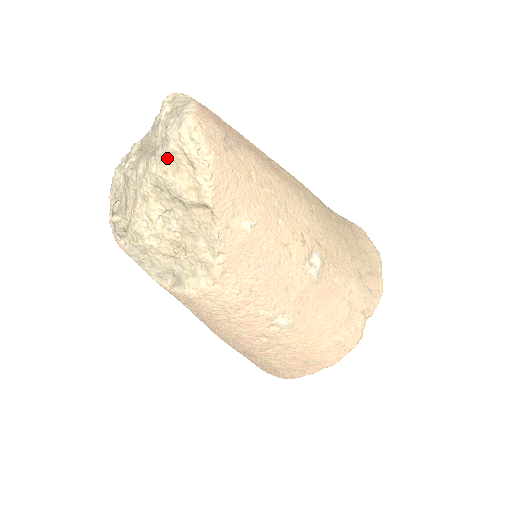
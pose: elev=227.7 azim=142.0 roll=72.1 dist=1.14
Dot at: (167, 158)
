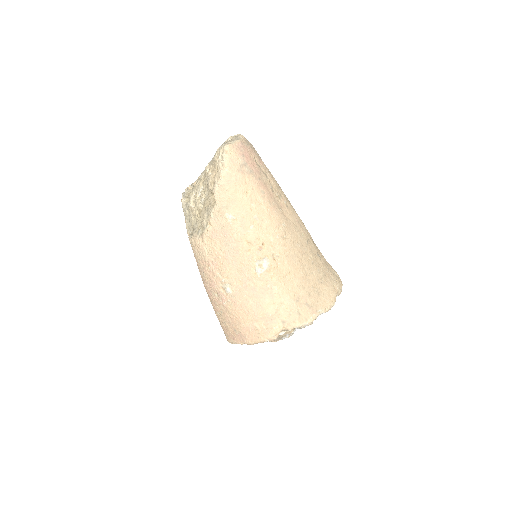
Dot at: (212, 162)
